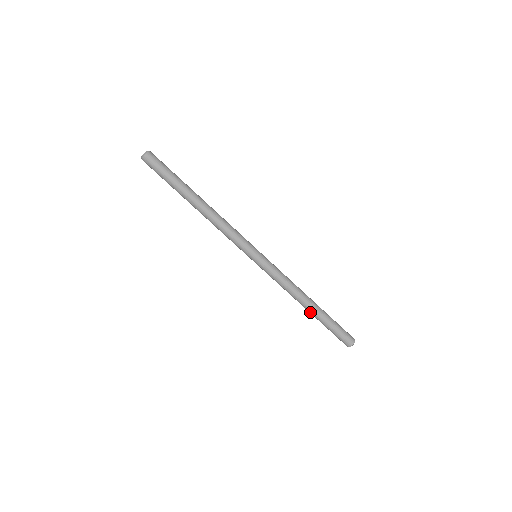
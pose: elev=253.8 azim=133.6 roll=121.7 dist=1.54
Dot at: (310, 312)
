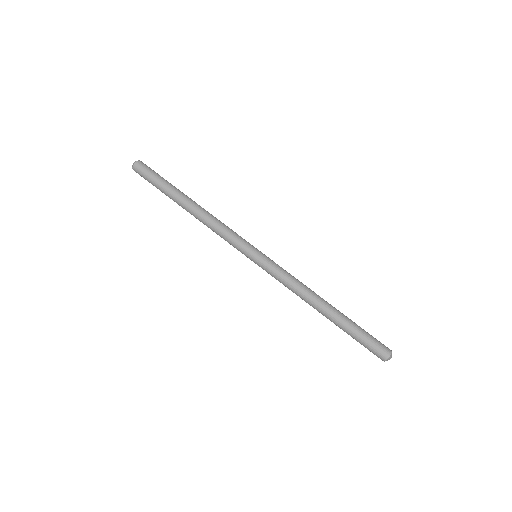
Dot at: (329, 315)
